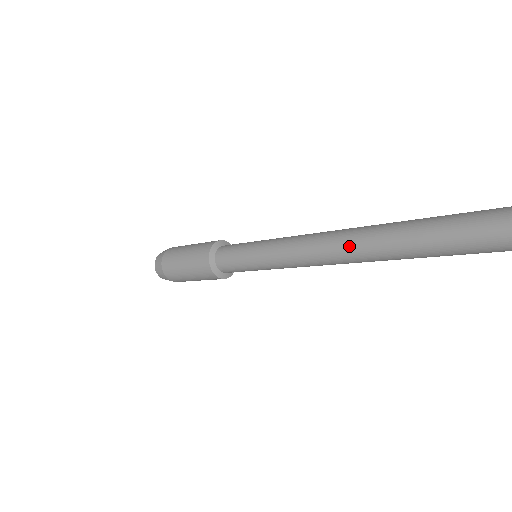
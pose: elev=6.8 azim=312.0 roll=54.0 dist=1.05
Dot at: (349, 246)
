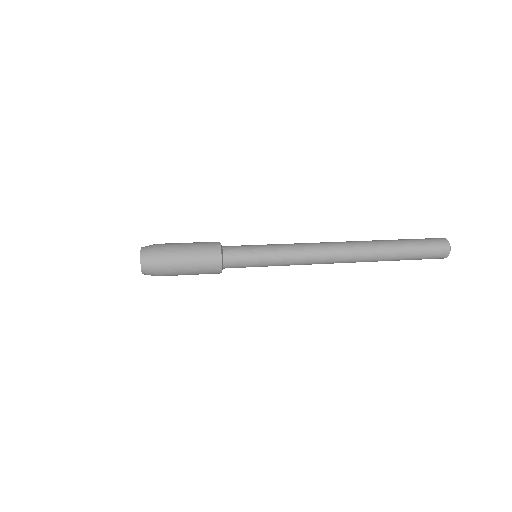
Dot at: (342, 250)
